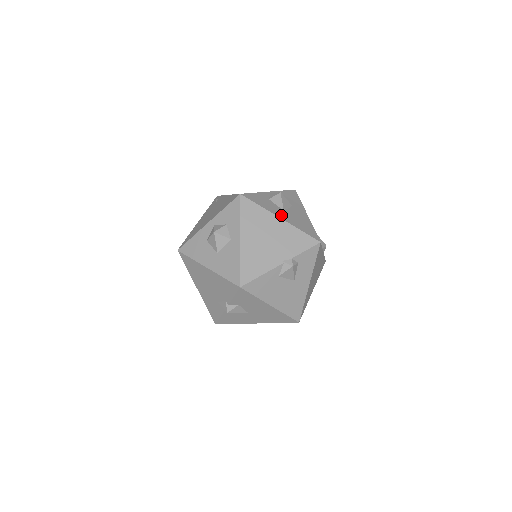
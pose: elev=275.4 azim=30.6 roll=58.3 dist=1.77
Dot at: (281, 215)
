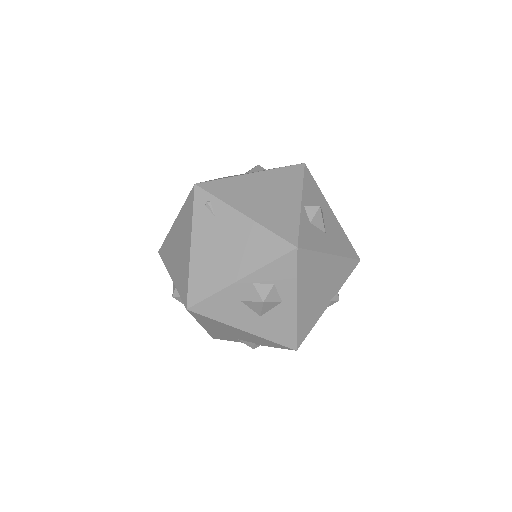
Dot at: (330, 247)
